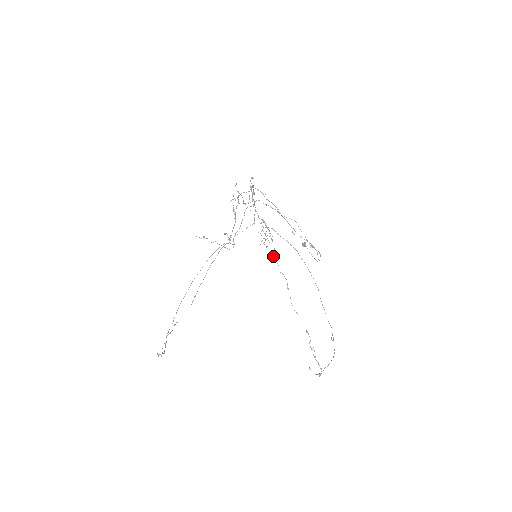
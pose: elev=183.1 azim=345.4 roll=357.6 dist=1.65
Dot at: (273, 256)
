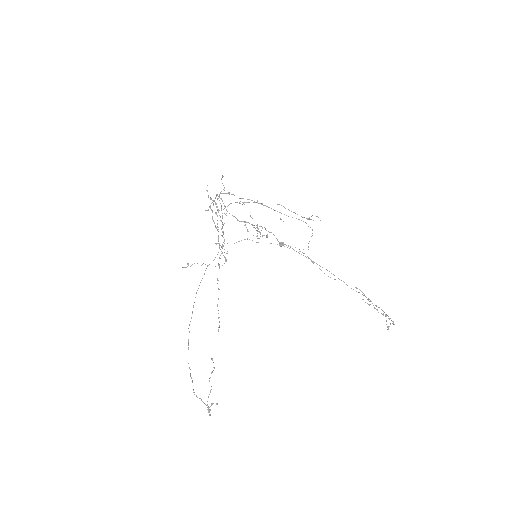
Dot at: occluded
